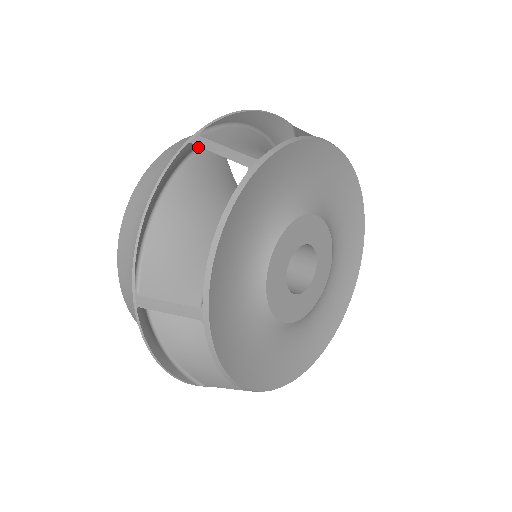
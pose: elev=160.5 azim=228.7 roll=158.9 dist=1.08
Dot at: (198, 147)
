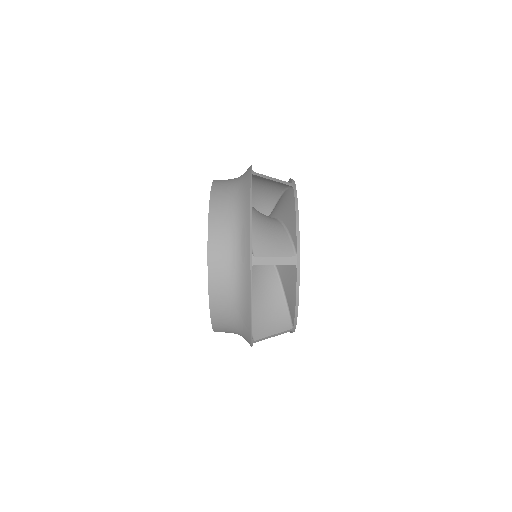
Dot at: (232, 246)
